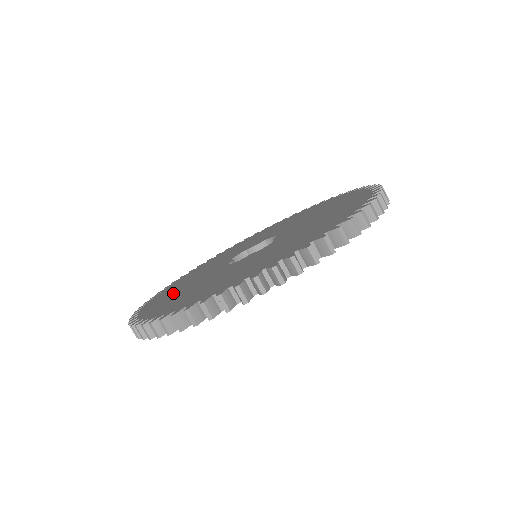
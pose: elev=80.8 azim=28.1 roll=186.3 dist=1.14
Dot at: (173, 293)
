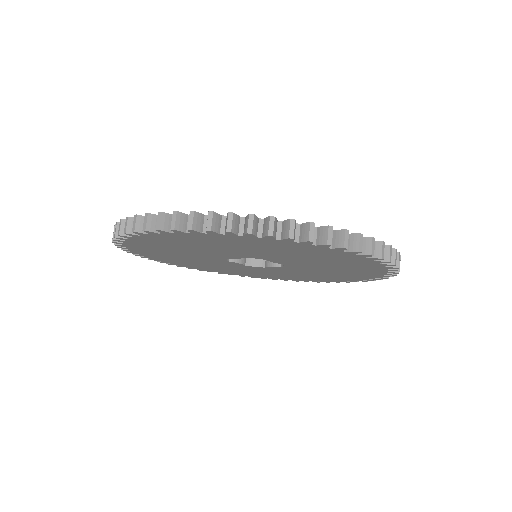
Dot at: occluded
